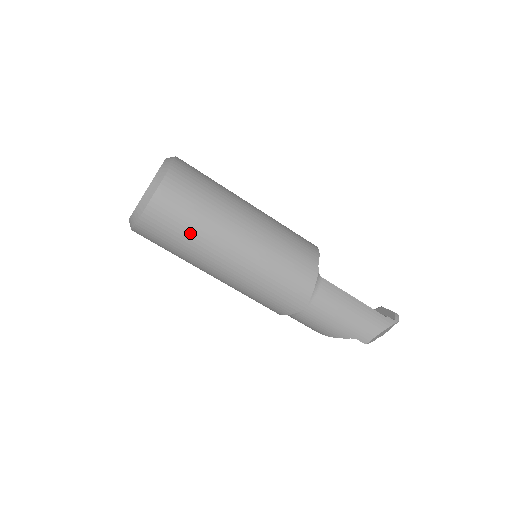
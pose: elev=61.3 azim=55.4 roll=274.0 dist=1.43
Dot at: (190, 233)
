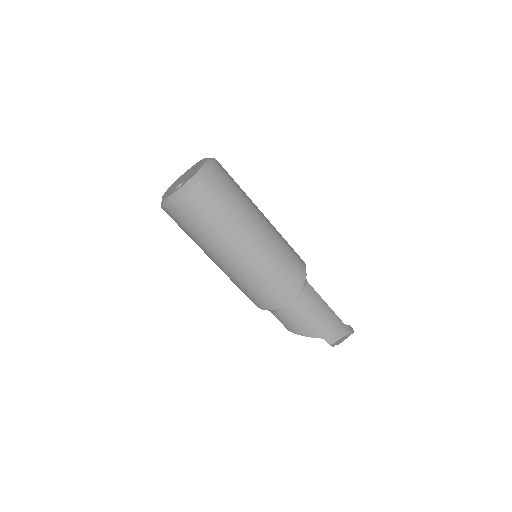
Dot at: (222, 217)
